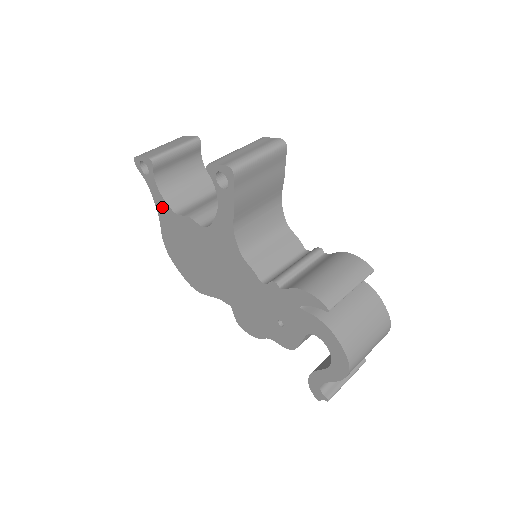
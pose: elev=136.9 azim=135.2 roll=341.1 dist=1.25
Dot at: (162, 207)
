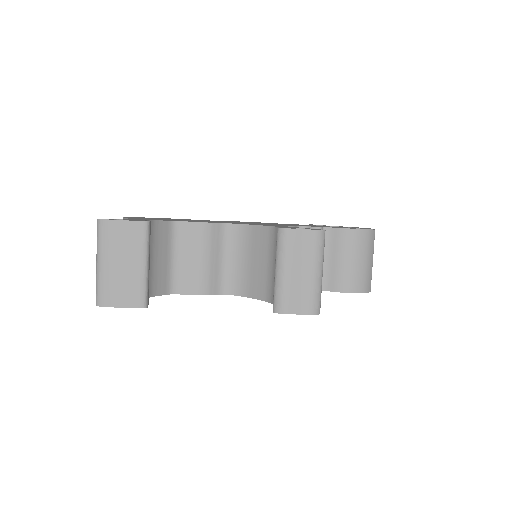
Dot at: occluded
